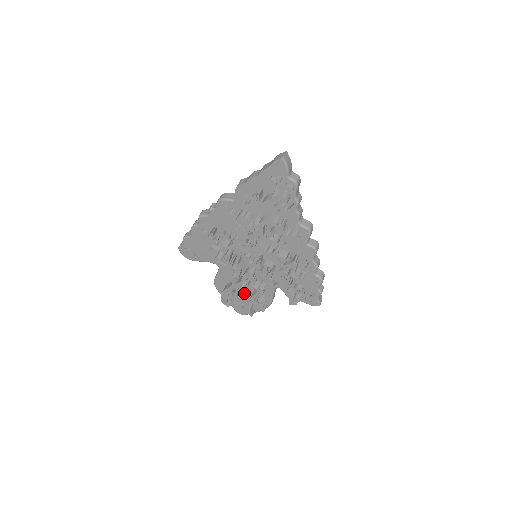
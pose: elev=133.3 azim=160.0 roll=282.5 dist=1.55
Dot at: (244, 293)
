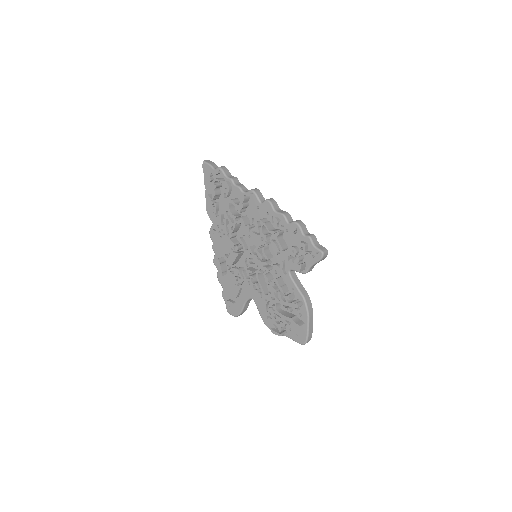
Dot at: (273, 301)
